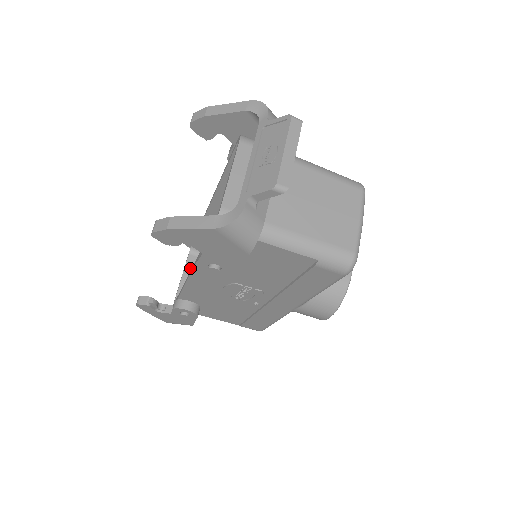
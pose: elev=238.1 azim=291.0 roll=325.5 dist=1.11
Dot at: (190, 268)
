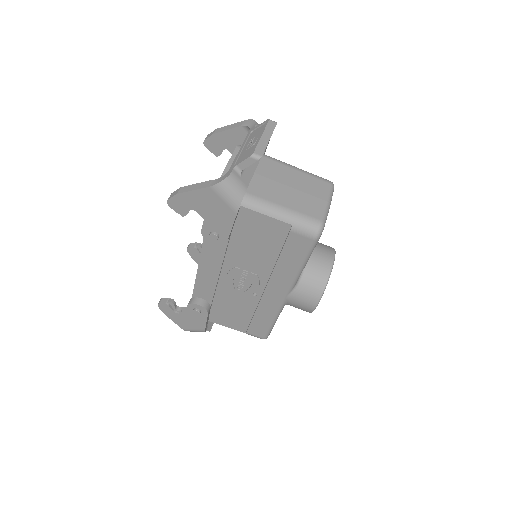
Dot at: occluded
